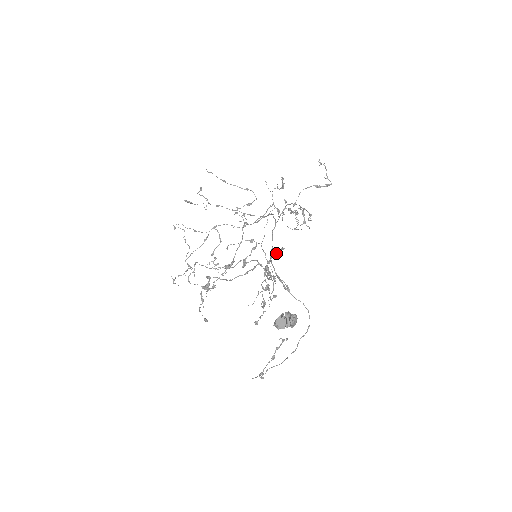
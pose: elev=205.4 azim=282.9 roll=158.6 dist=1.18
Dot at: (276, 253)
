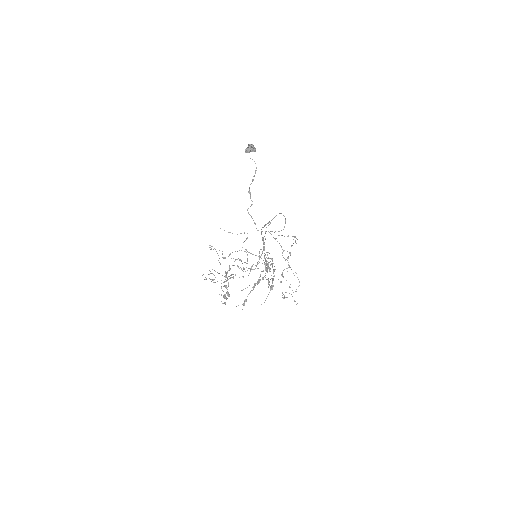
Dot at: (274, 275)
